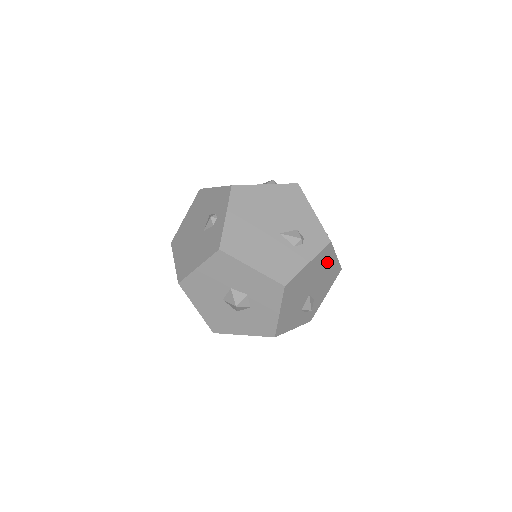
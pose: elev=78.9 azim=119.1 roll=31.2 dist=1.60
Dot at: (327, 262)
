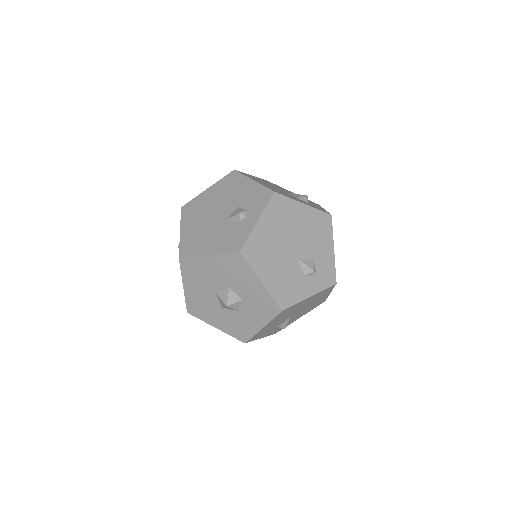
Dot at: (321, 296)
